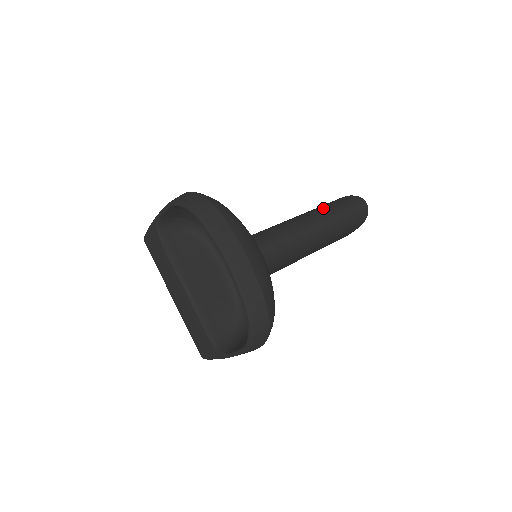
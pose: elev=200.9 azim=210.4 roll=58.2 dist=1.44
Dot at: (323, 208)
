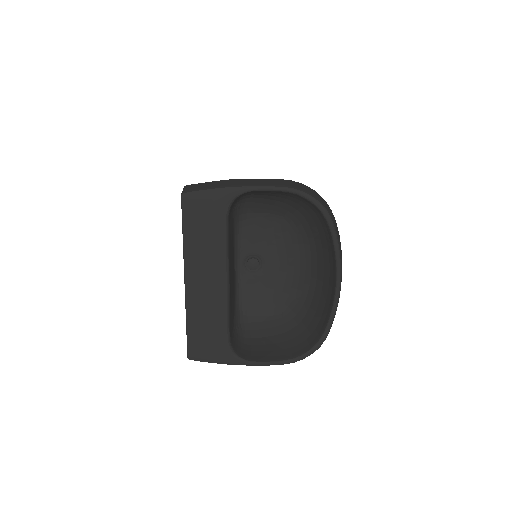
Dot at: occluded
